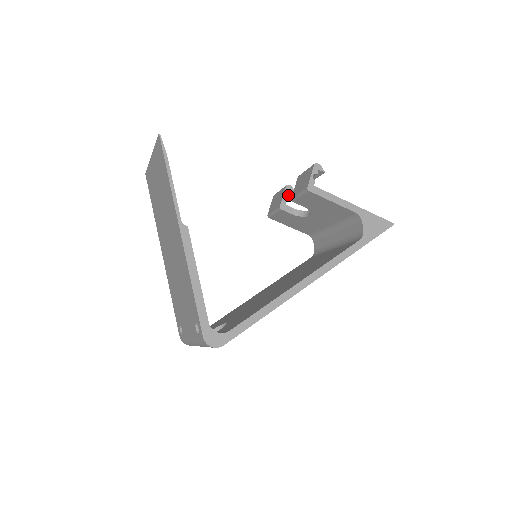
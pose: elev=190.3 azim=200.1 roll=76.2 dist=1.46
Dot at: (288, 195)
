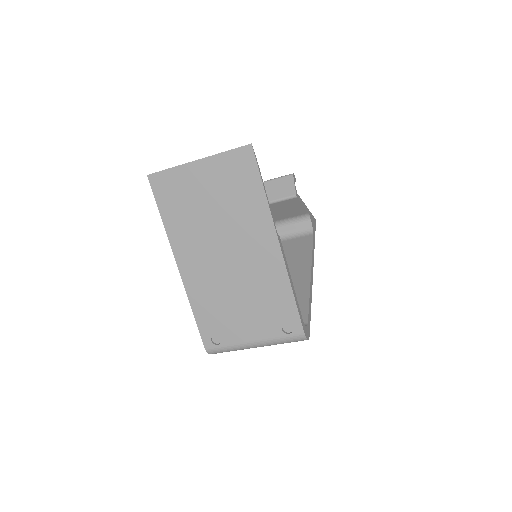
Dot at: occluded
